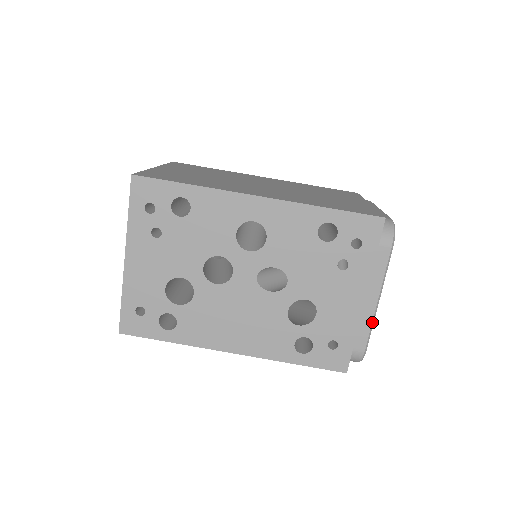
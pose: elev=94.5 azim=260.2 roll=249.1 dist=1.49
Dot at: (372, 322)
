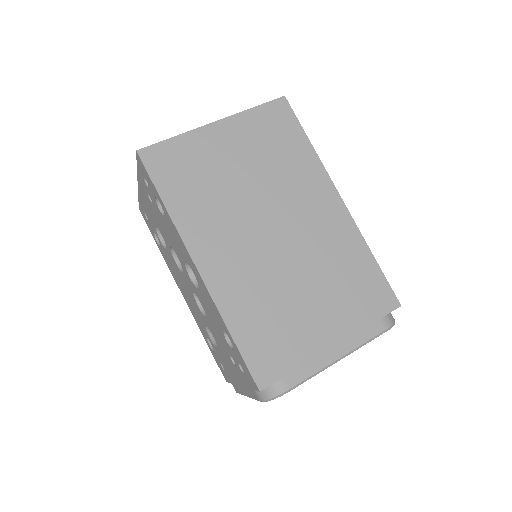
Dot at: (242, 394)
